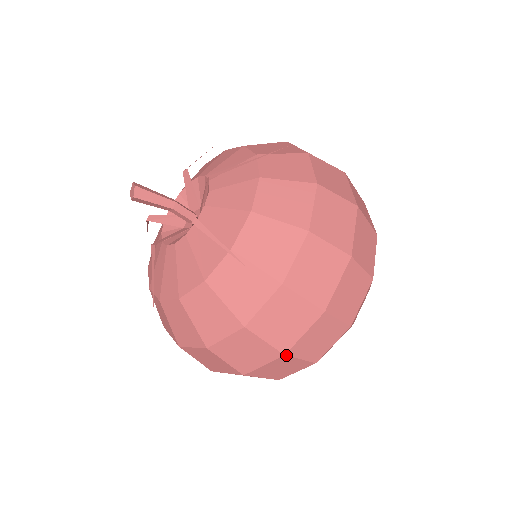
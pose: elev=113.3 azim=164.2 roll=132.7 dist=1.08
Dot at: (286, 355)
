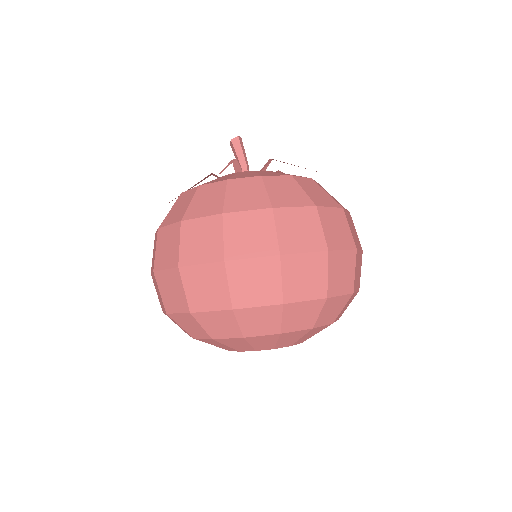
Dot at: (179, 269)
